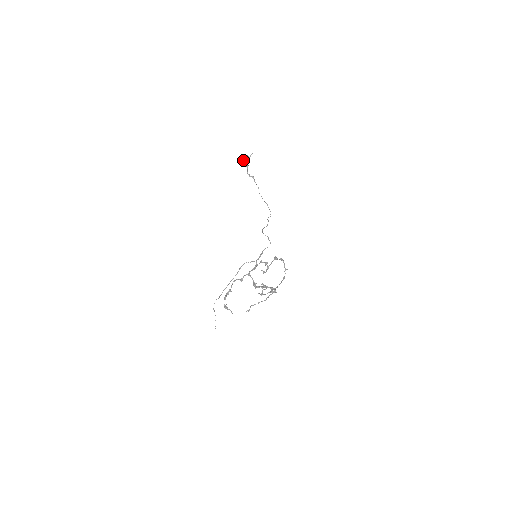
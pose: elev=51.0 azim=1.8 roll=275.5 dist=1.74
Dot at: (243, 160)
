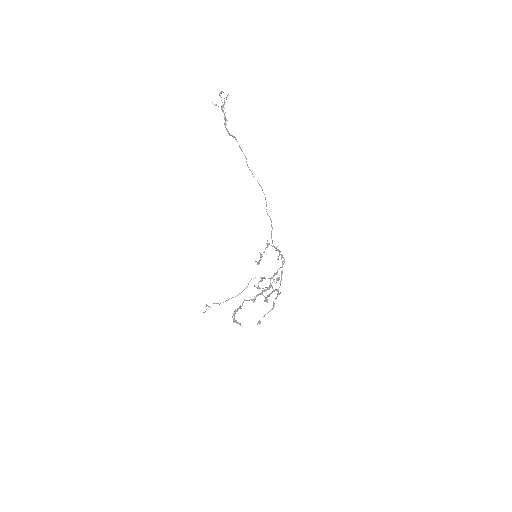
Dot at: occluded
